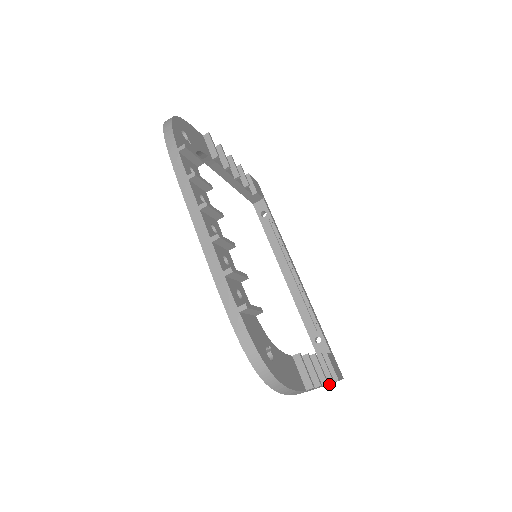
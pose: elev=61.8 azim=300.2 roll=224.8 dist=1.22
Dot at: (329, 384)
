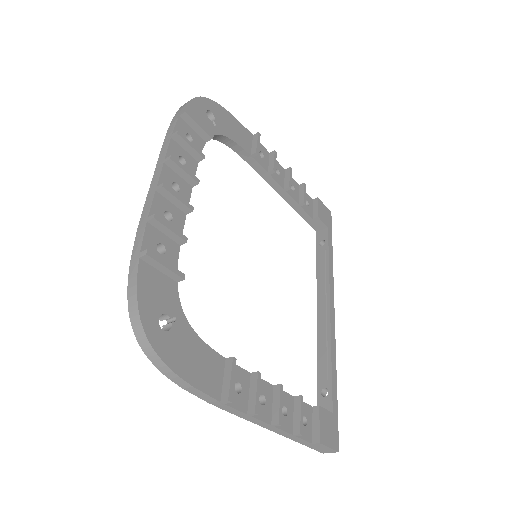
Dot at: (315, 449)
